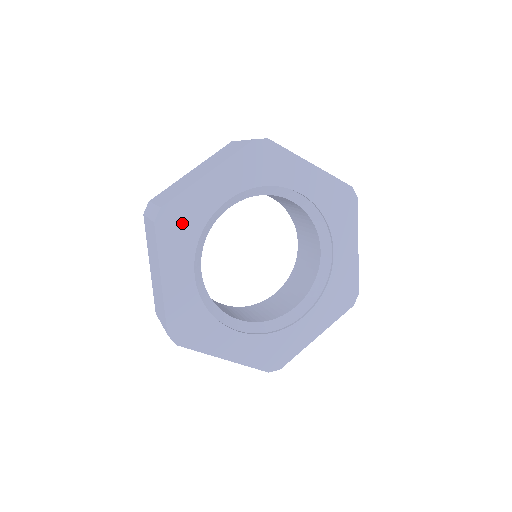
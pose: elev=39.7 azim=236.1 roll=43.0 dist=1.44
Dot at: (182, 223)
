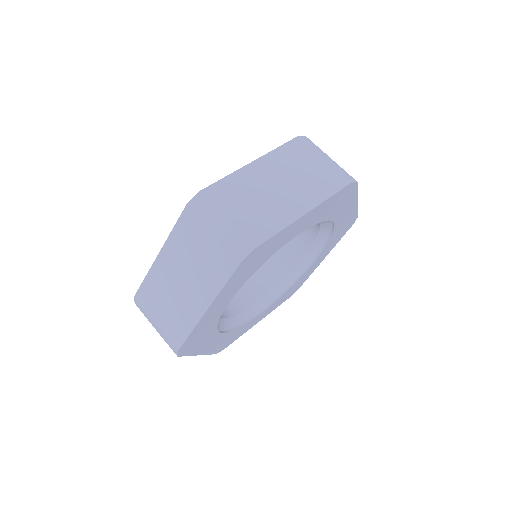
Dot at: (258, 259)
